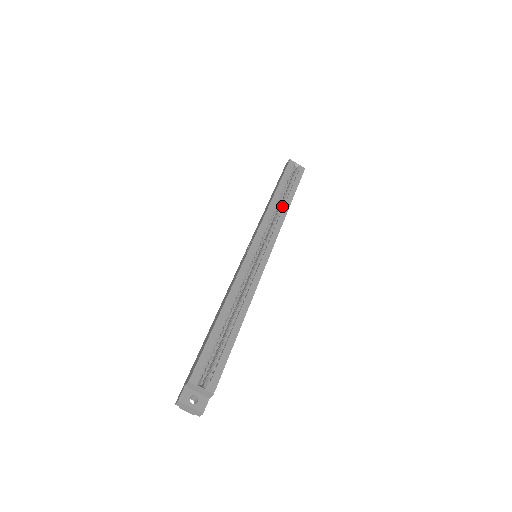
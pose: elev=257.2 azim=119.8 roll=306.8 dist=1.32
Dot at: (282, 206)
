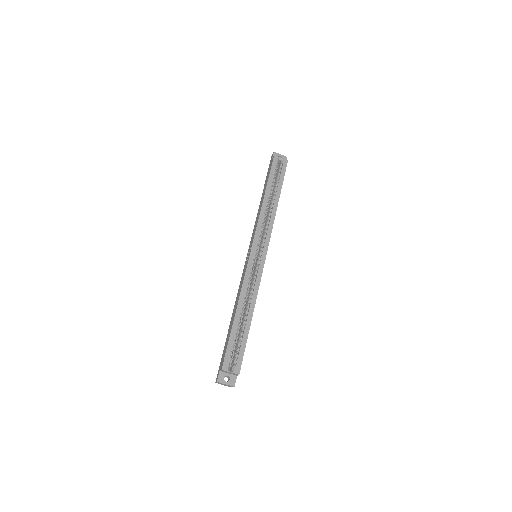
Dot at: (272, 206)
